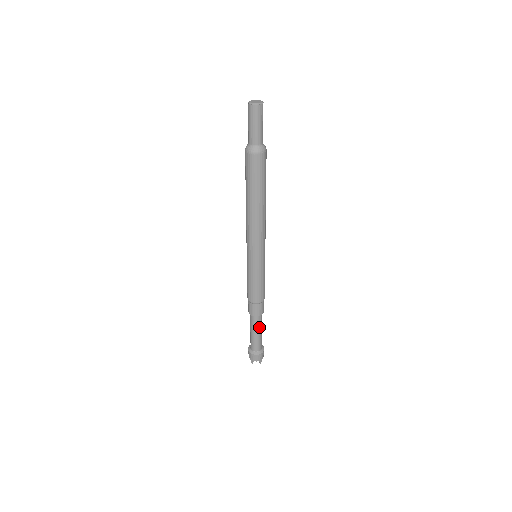
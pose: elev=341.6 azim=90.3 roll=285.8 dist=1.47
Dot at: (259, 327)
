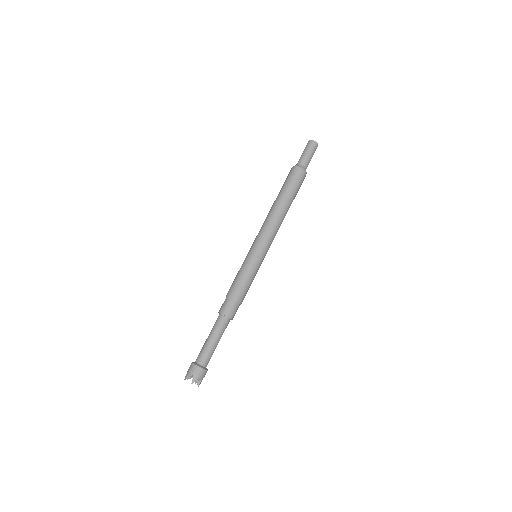
Dot at: (222, 334)
